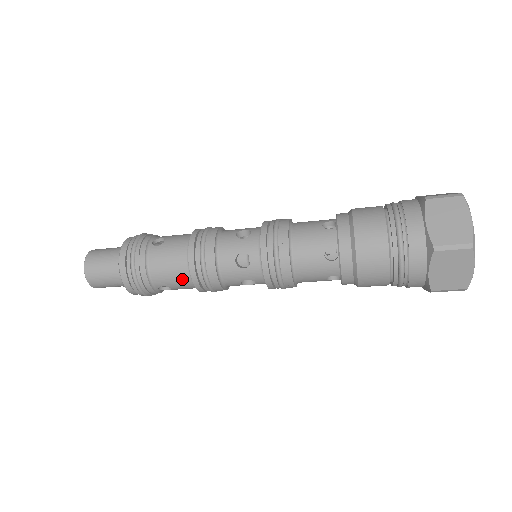
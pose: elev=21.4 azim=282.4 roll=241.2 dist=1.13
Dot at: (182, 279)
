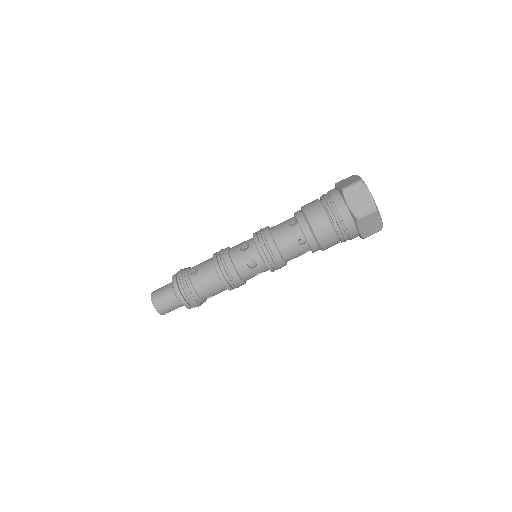
Dot at: (207, 261)
